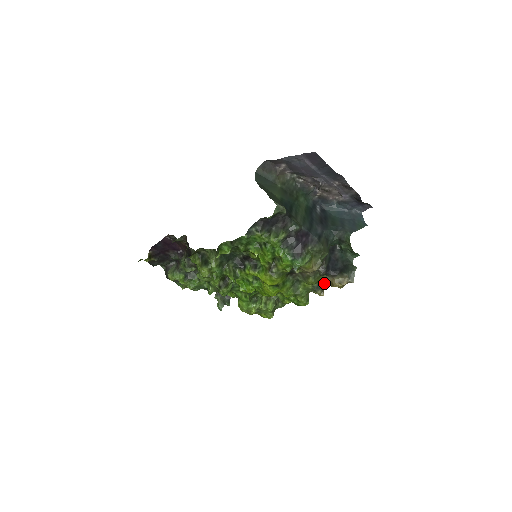
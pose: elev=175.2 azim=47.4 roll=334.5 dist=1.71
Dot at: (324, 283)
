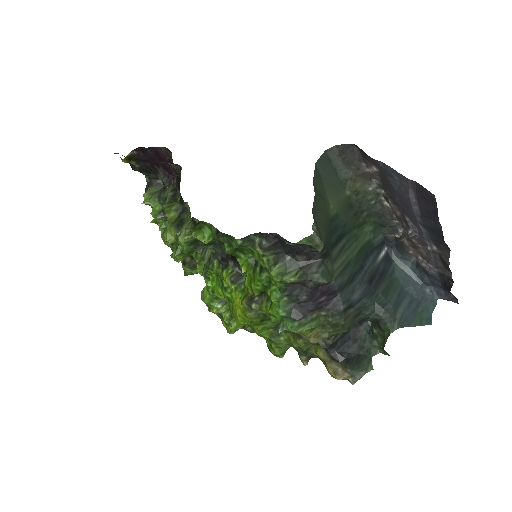
Dot at: (316, 354)
